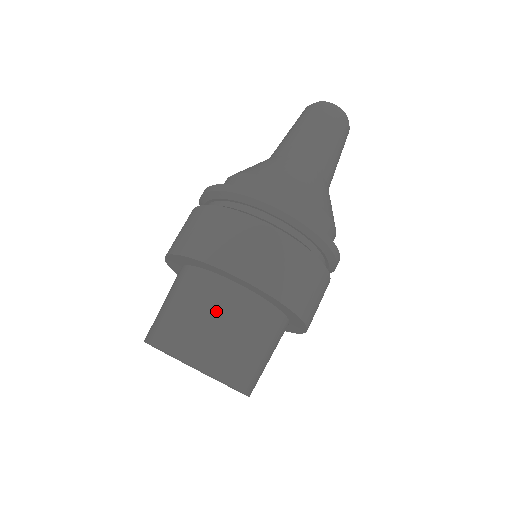
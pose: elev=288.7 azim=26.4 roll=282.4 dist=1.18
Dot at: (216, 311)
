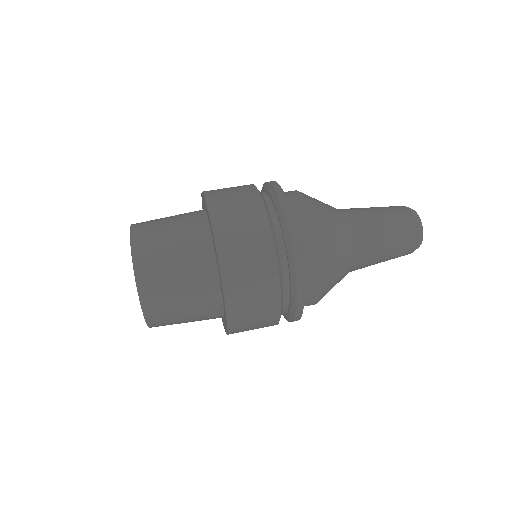
Dot at: occluded
